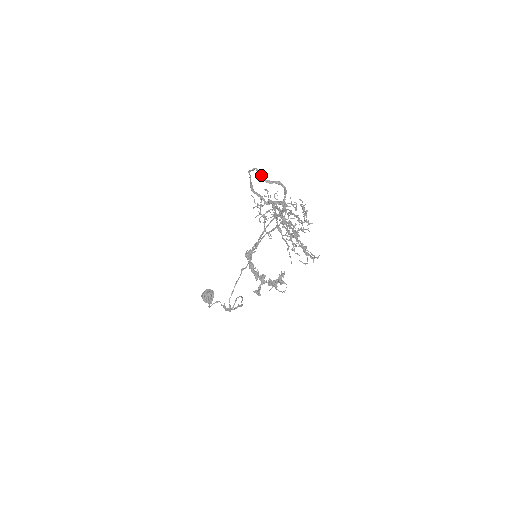
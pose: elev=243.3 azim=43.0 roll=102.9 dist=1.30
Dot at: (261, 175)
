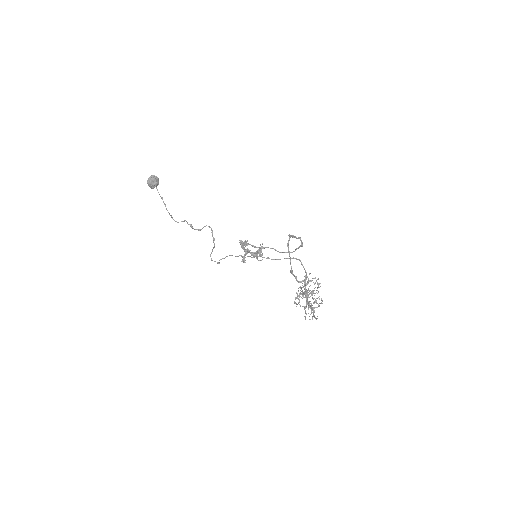
Dot at: occluded
